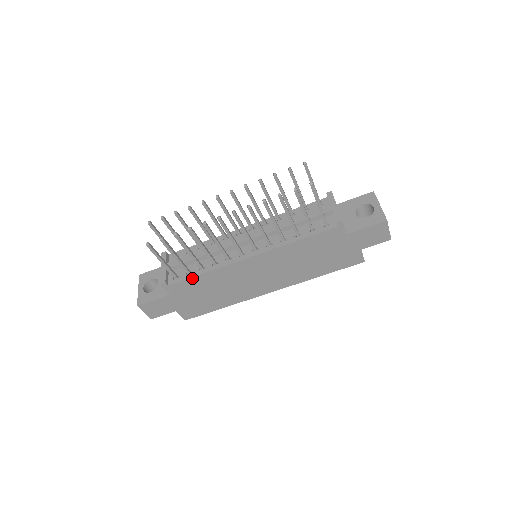
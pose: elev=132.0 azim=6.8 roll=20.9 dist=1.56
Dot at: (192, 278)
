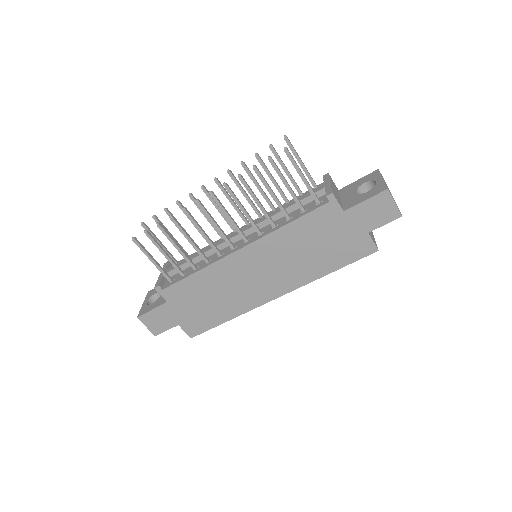
Dot at: (185, 279)
